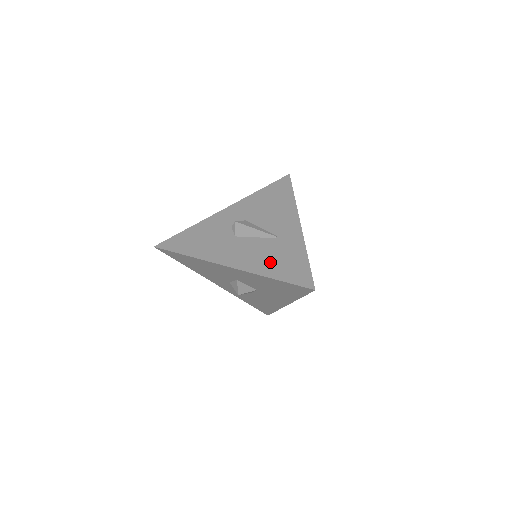
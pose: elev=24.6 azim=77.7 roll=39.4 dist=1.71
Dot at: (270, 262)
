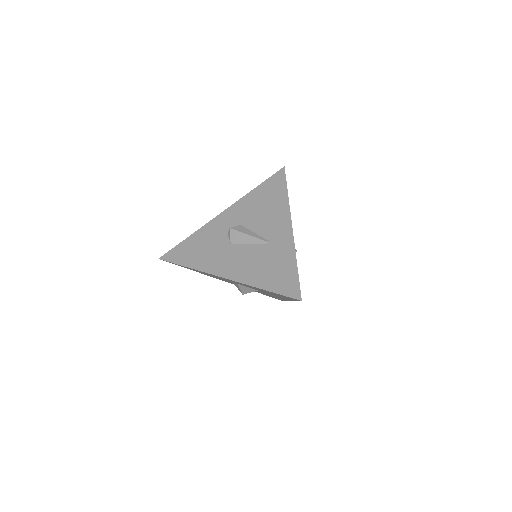
Dot at: (261, 271)
